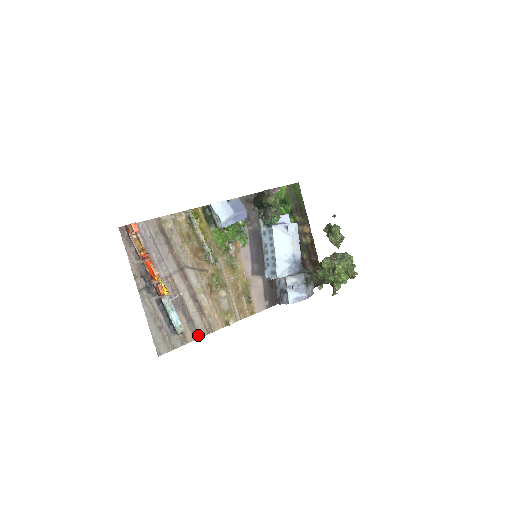
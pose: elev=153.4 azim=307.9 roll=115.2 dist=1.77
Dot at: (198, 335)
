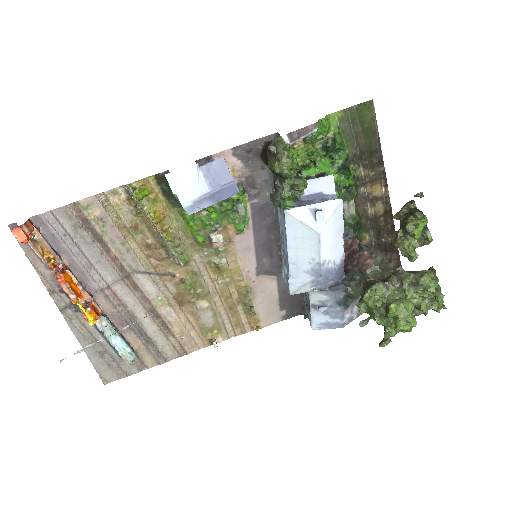
Dot at: (164, 358)
